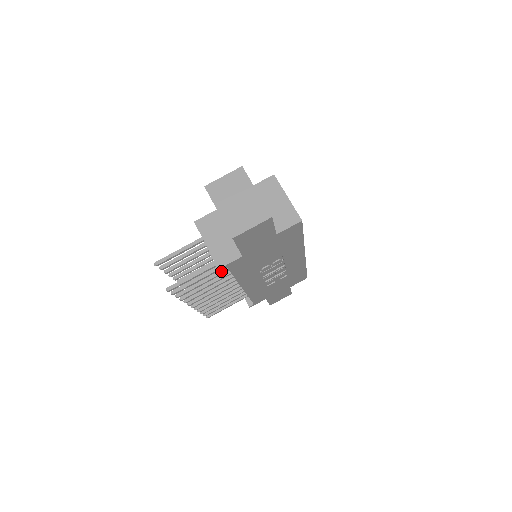
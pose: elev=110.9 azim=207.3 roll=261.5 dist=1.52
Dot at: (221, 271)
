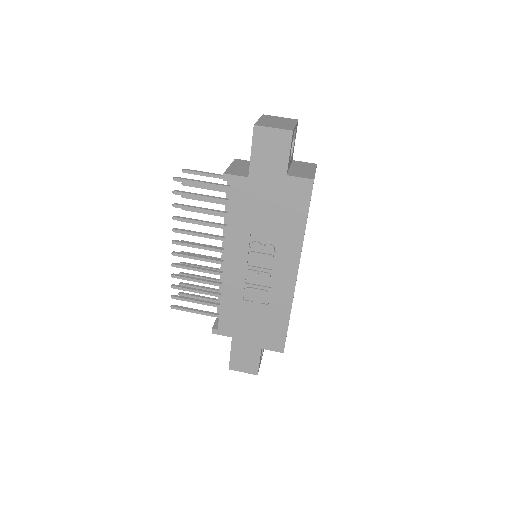
Dot at: (222, 211)
